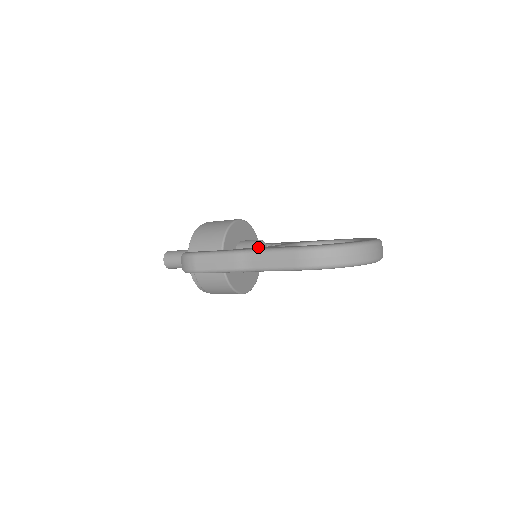
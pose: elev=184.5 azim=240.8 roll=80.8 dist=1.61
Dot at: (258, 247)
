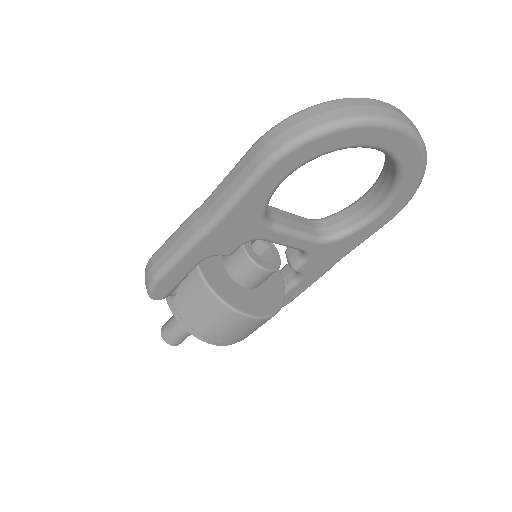
Dot at: occluded
